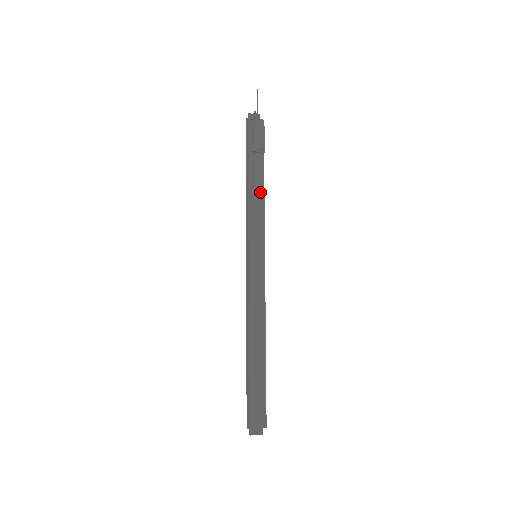
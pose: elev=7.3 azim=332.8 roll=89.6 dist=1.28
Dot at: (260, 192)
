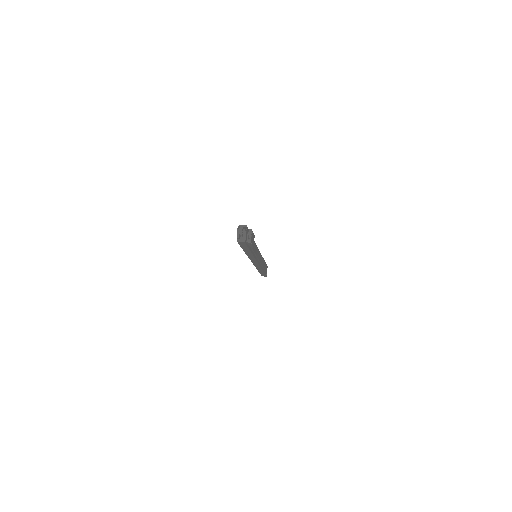
Dot at: occluded
